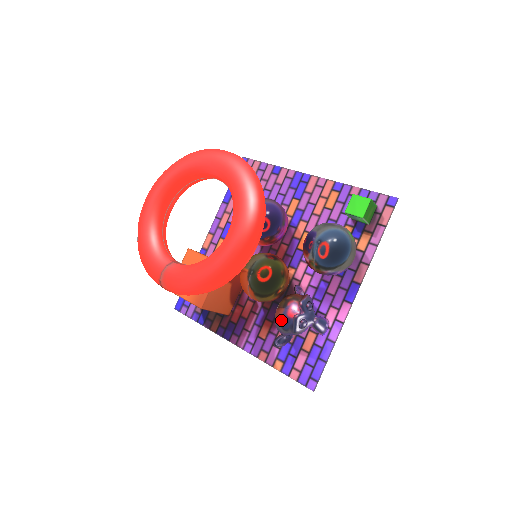
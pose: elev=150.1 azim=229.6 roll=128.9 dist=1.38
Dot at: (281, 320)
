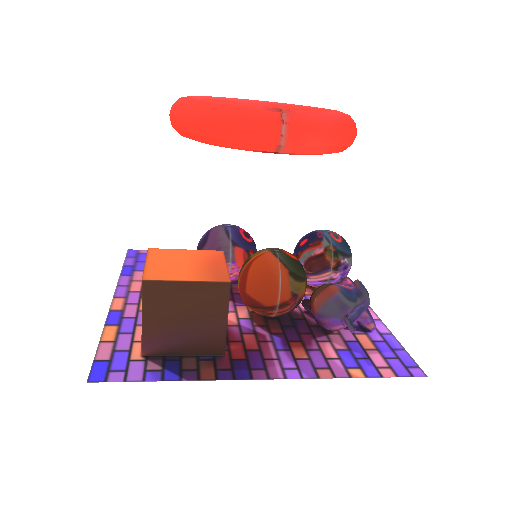
Dot at: (342, 291)
